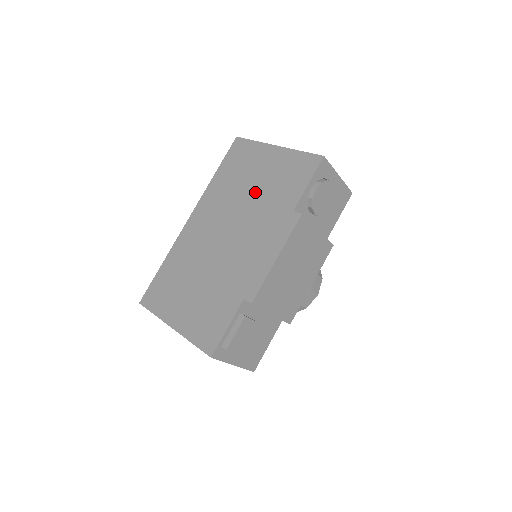
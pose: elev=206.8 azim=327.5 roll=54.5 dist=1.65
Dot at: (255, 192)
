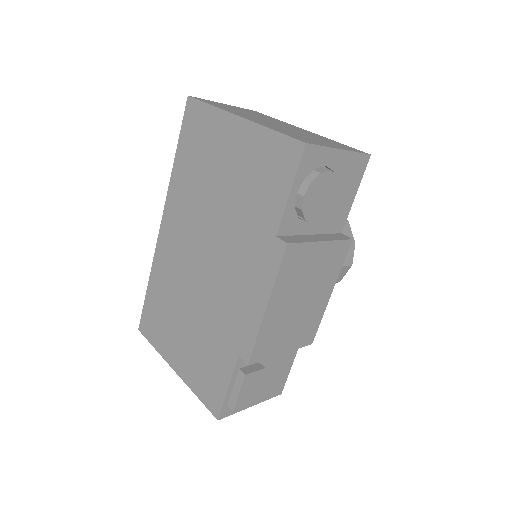
Dot at: (225, 196)
